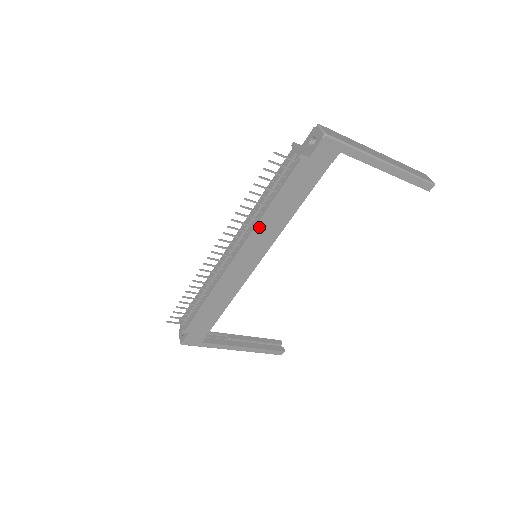
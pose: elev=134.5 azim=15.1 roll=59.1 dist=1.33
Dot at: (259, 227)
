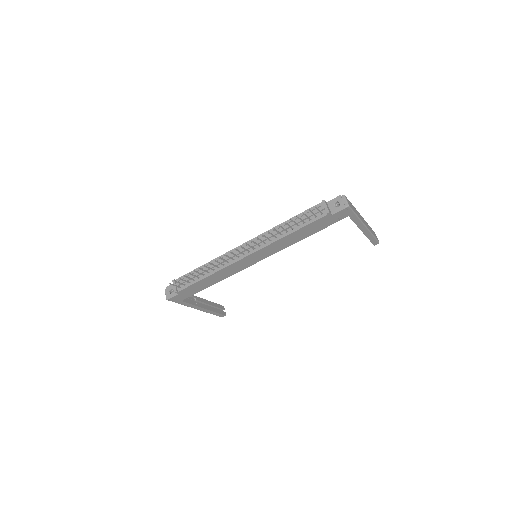
Dot at: (275, 243)
